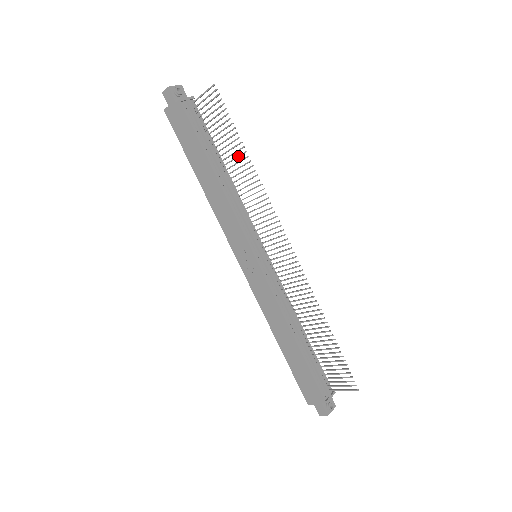
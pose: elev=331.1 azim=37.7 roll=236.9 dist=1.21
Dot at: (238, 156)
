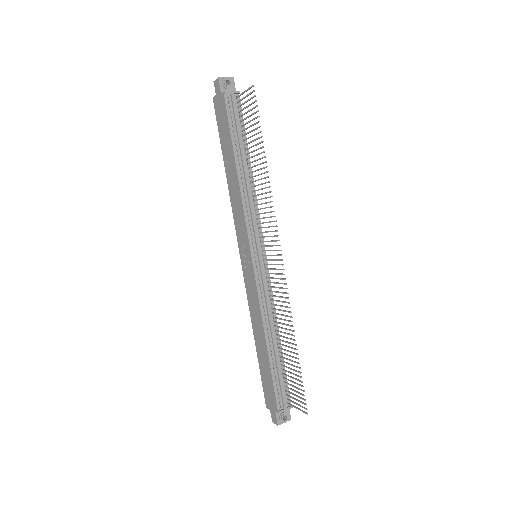
Dot at: (259, 159)
